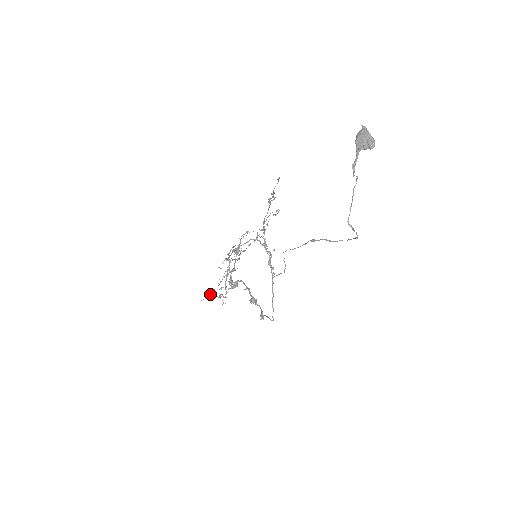
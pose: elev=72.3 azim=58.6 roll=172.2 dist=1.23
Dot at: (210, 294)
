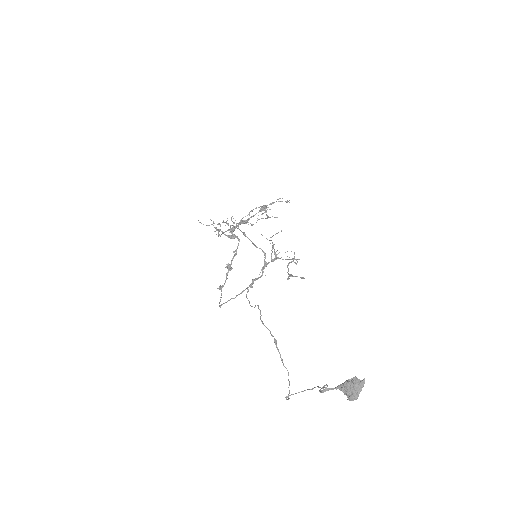
Dot at: (208, 225)
